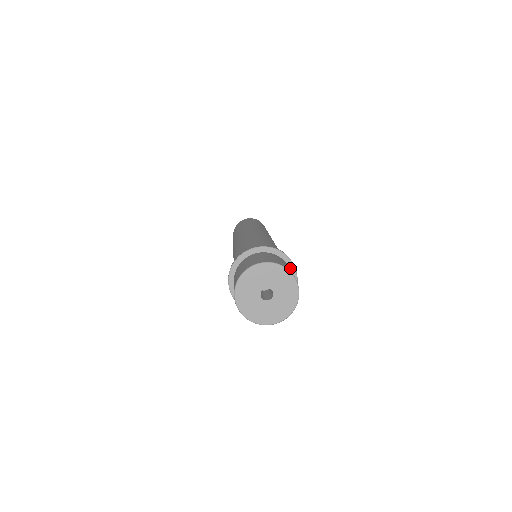
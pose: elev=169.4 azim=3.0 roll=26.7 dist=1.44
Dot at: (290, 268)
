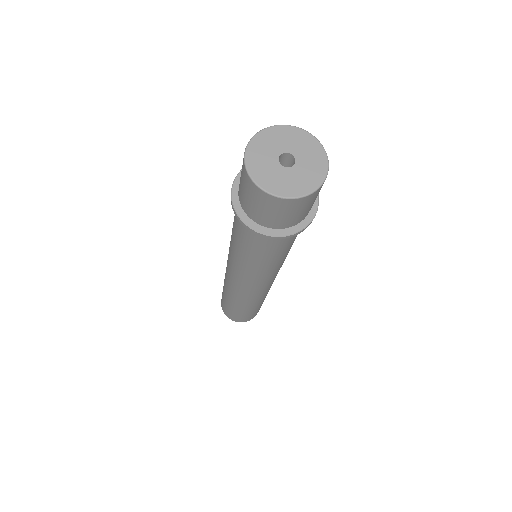
Dot at: (312, 208)
